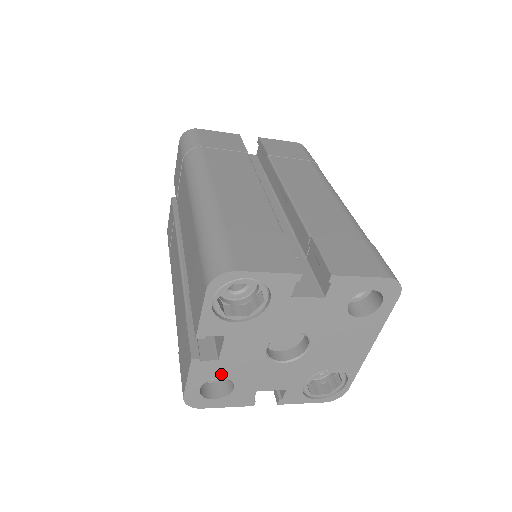
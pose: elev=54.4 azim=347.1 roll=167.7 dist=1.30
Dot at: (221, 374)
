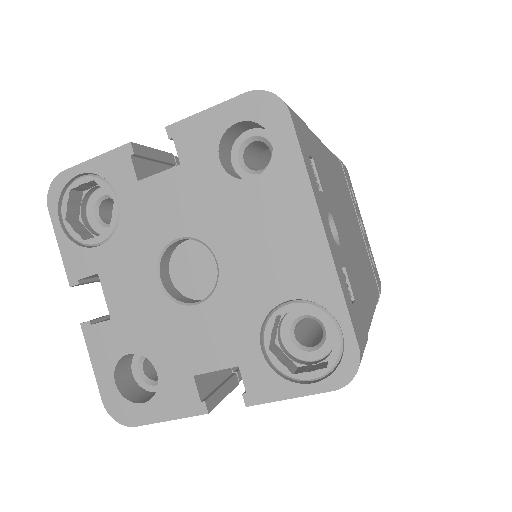
Dot at: (127, 346)
